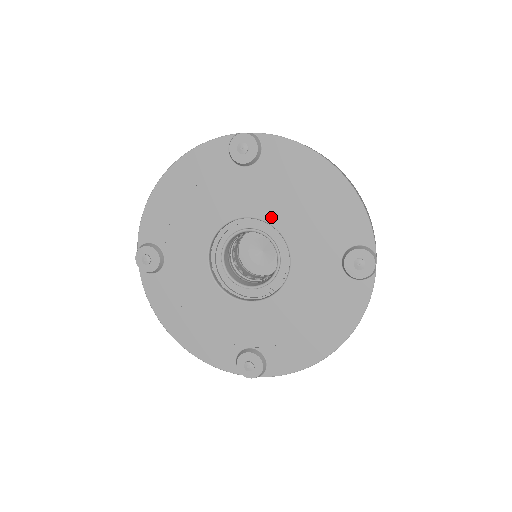
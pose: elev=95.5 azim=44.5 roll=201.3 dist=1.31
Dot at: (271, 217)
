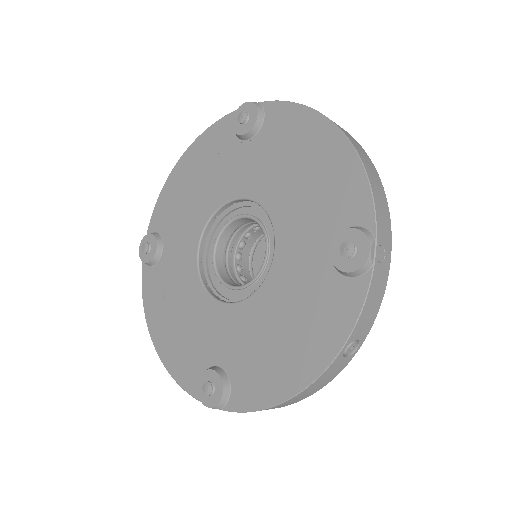
Dot at: (262, 196)
